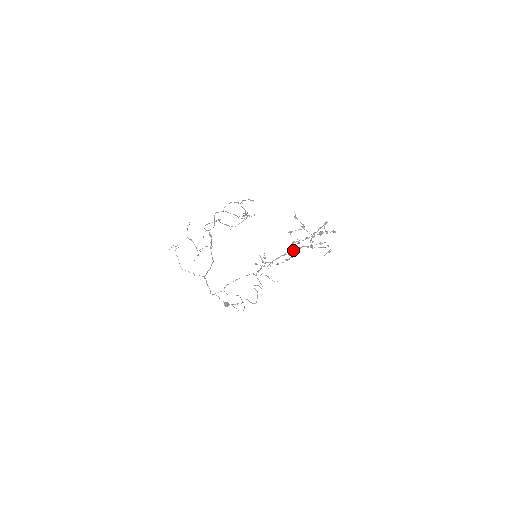
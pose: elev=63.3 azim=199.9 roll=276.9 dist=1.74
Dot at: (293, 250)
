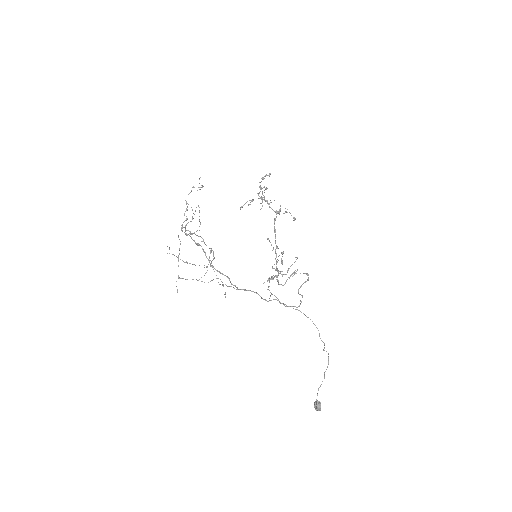
Dot at: (276, 245)
